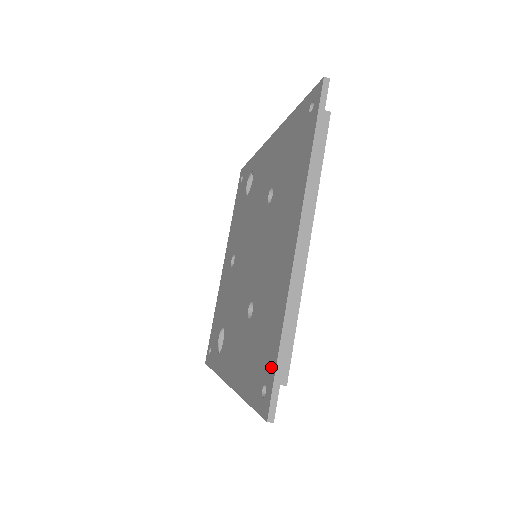
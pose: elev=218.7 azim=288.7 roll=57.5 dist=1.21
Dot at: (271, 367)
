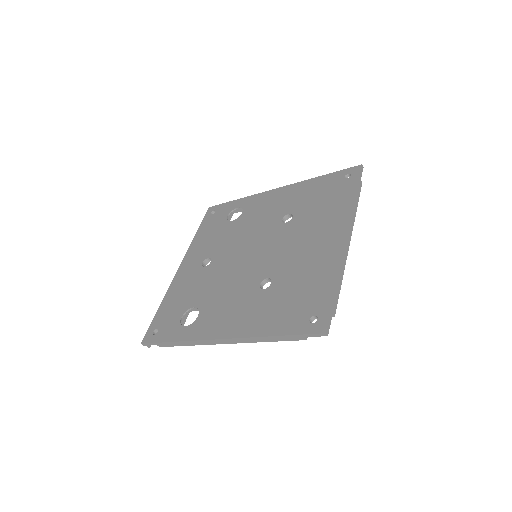
Dot at: (324, 303)
